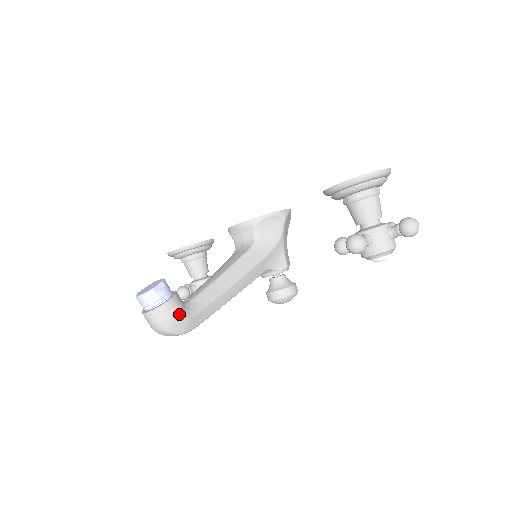
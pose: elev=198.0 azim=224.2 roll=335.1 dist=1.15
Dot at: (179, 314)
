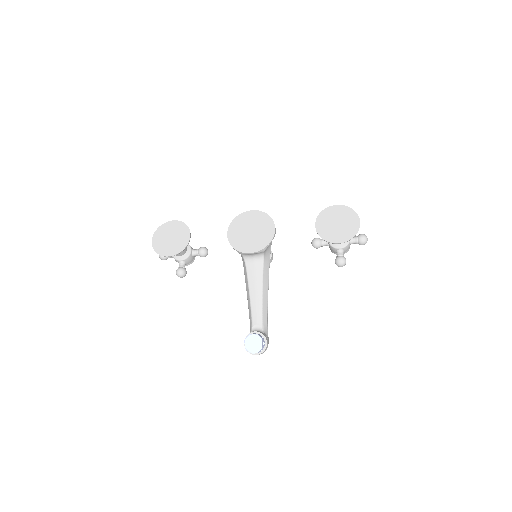
Dot at: (268, 342)
